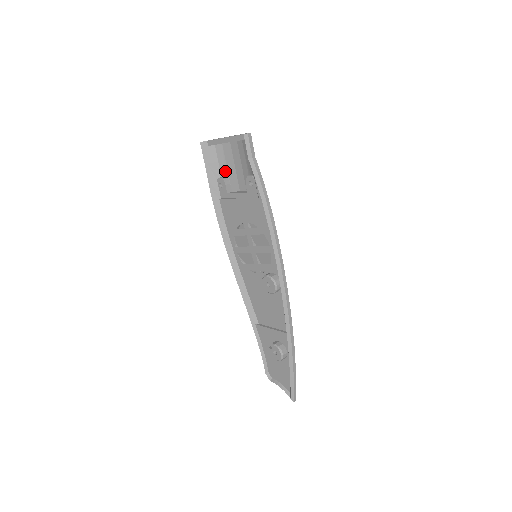
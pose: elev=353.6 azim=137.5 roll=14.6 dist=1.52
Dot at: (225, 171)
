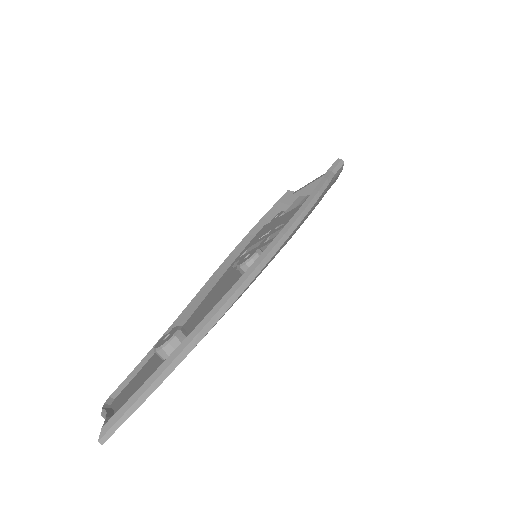
Dot at: occluded
